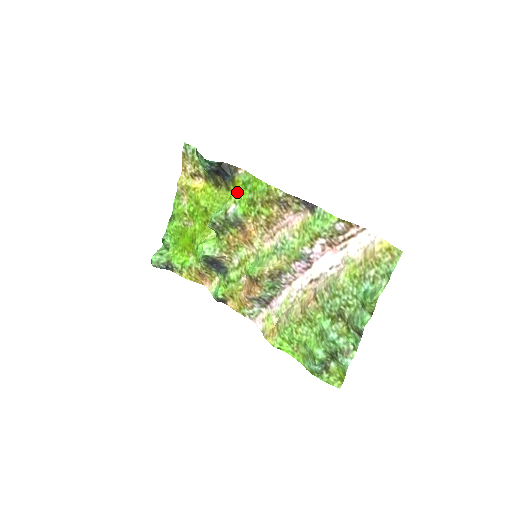
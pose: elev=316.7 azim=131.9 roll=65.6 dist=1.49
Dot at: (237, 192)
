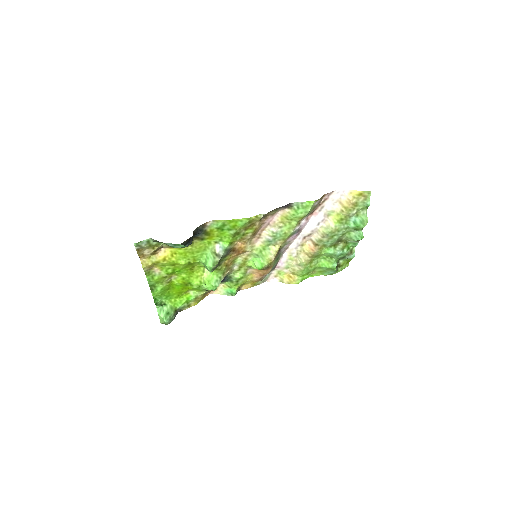
Dot at: (215, 237)
